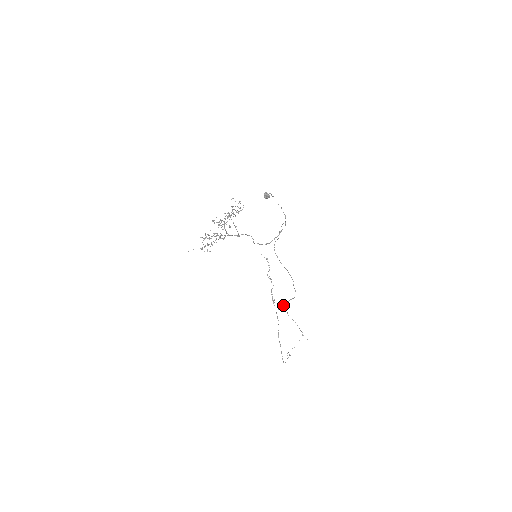
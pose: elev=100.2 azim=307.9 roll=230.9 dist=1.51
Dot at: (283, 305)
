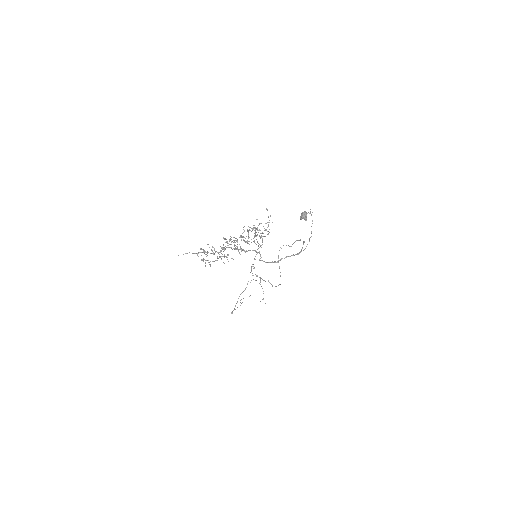
Dot at: occluded
